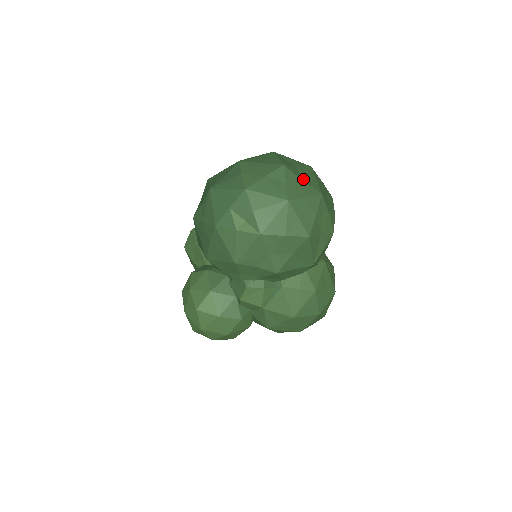
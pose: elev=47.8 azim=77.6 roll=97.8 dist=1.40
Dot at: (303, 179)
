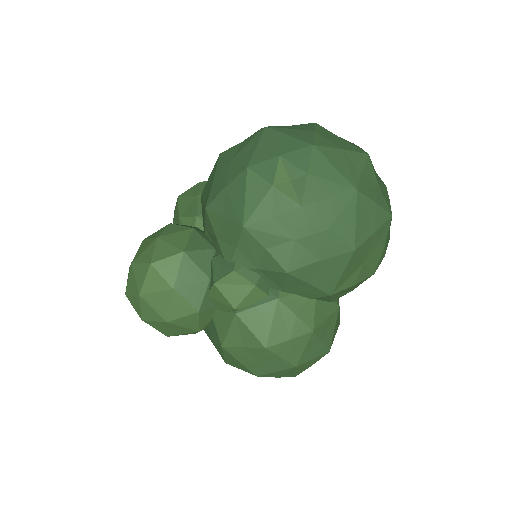
Dot at: (380, 185)
